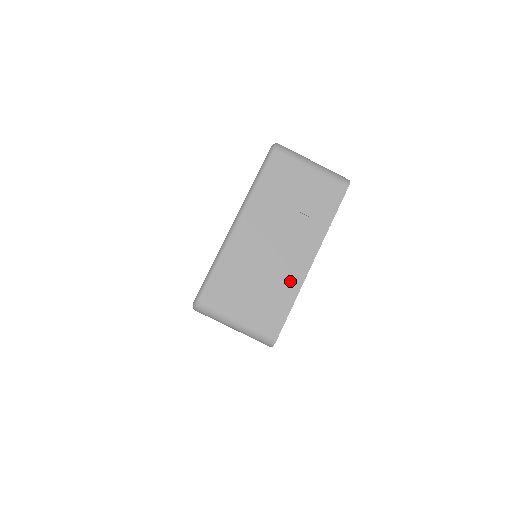
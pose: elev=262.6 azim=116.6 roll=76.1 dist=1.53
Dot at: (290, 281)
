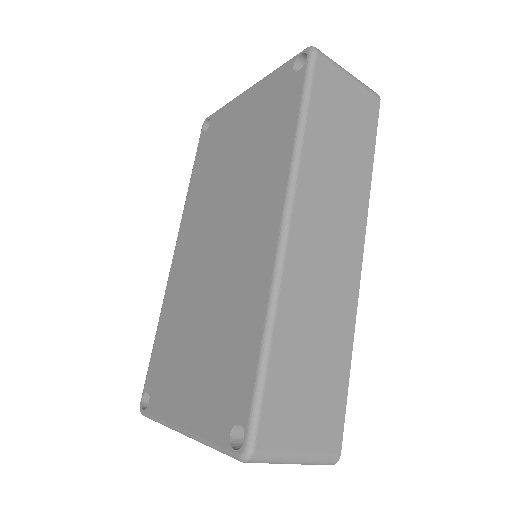
Dot at: occluded
